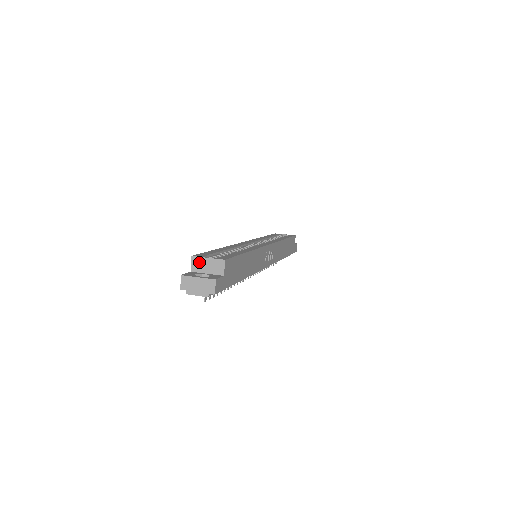
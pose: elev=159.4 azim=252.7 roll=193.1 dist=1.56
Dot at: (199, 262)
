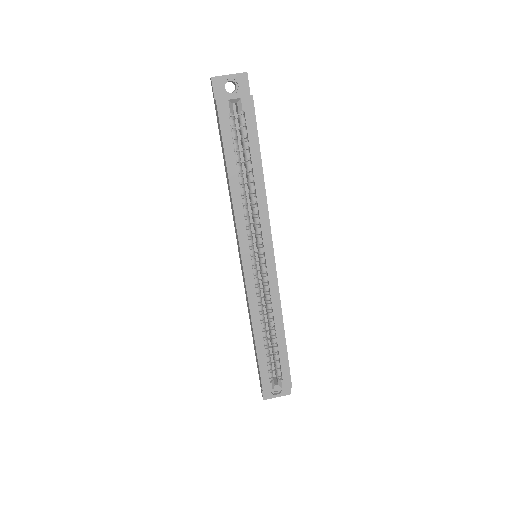
Dot at: (269, 390)
